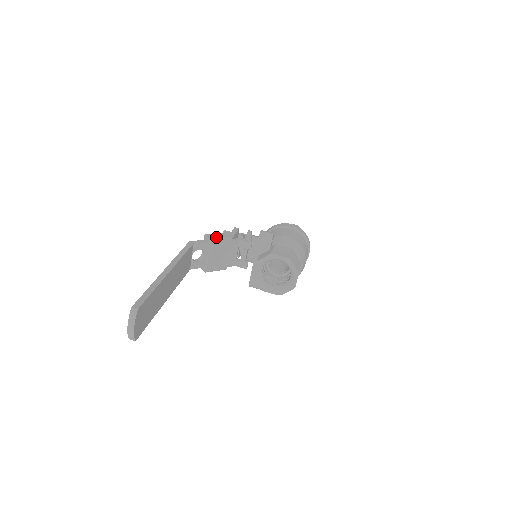
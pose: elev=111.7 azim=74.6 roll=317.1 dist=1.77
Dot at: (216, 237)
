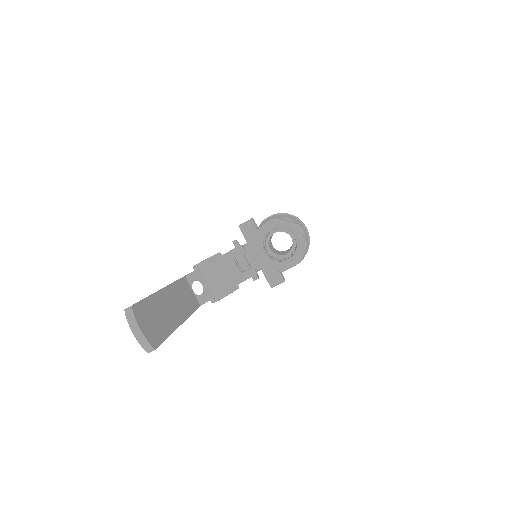
Dot at: (204, 260)
